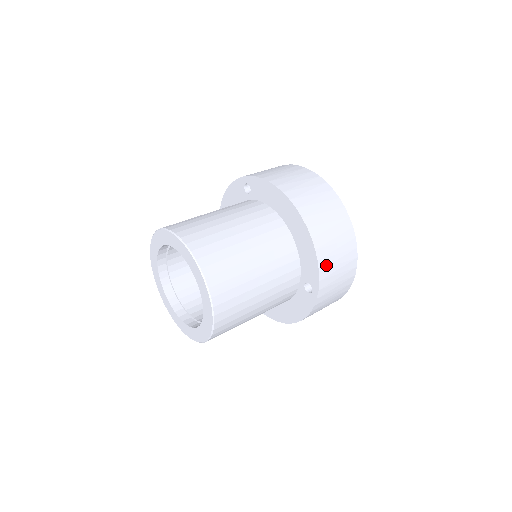
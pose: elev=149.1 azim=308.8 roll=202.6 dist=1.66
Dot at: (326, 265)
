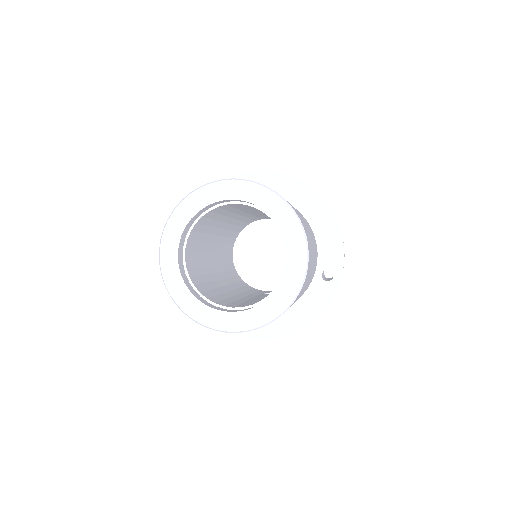
Dot at: occluded
